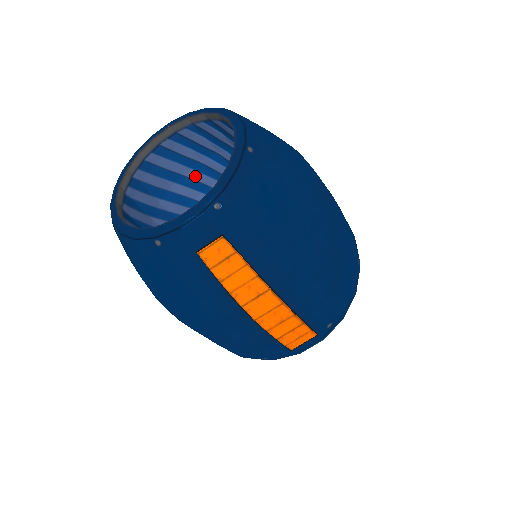
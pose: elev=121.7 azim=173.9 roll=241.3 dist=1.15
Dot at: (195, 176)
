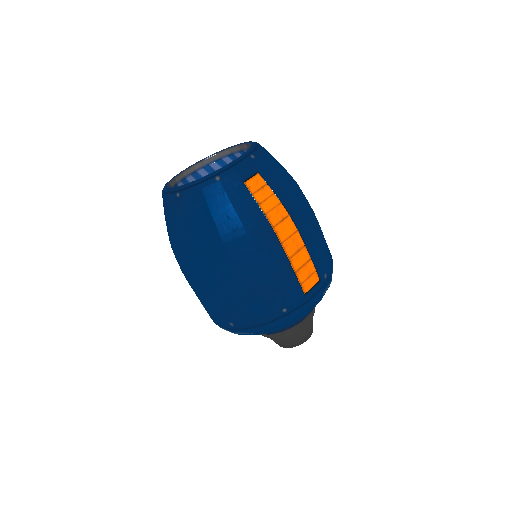
Dot at: occluded
